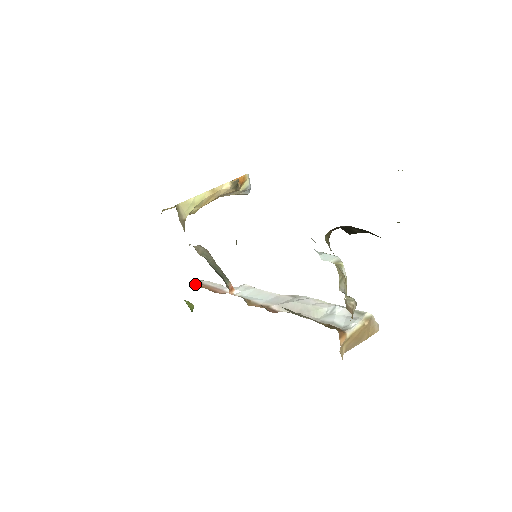
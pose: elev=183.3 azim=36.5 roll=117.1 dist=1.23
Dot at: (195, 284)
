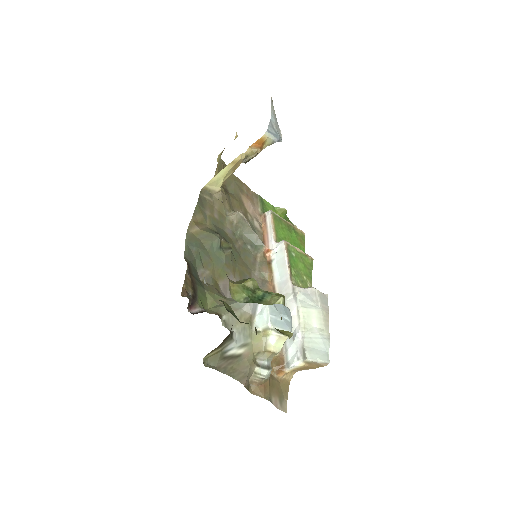
Dot at: (262, 218)
